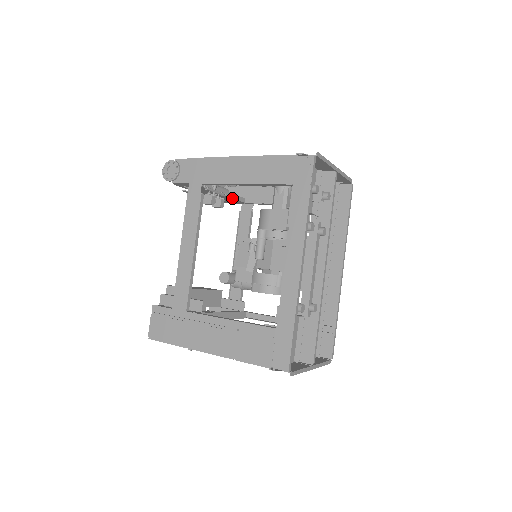
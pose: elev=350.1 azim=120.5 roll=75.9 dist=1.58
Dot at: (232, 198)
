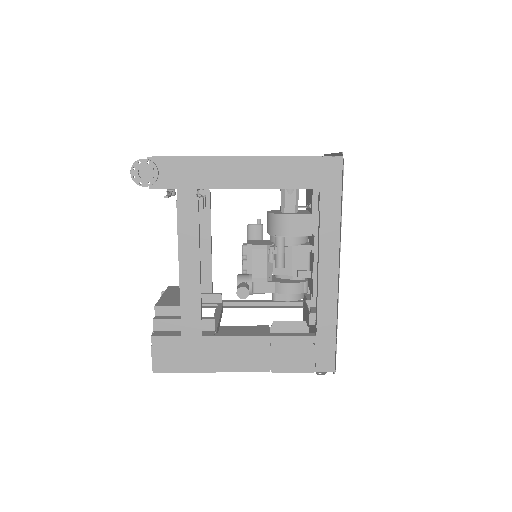
Dot at: occluded
